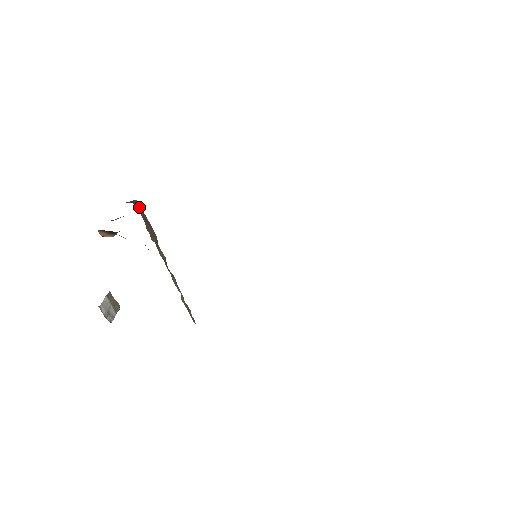
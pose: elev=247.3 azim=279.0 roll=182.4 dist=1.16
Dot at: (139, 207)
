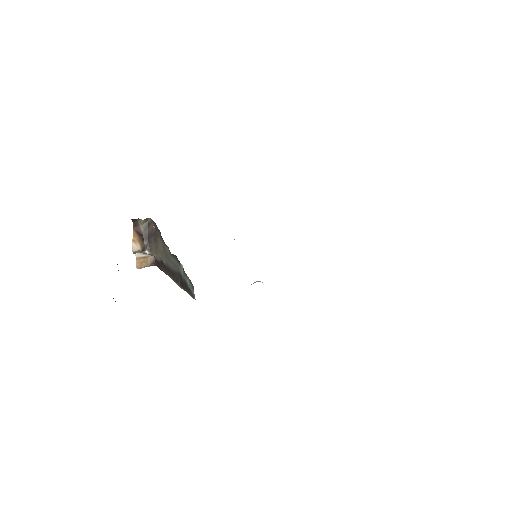
Dot at: occluded
